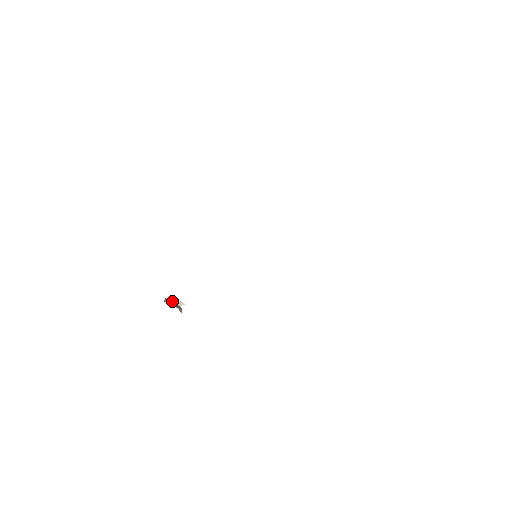
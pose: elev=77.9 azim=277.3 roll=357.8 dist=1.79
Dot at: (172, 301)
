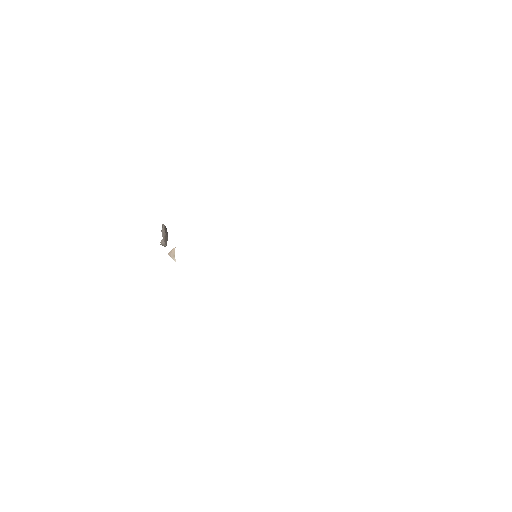
Dot at: occluded
